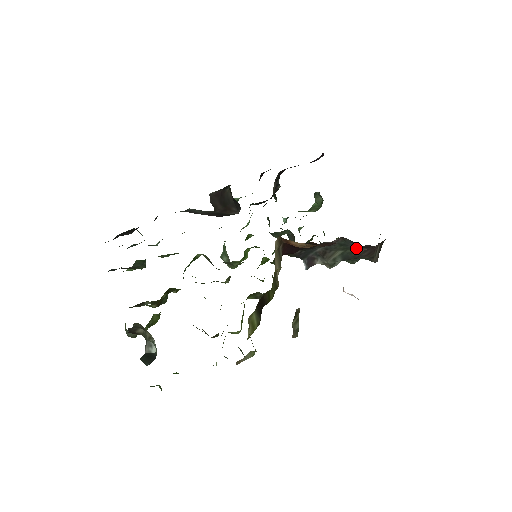
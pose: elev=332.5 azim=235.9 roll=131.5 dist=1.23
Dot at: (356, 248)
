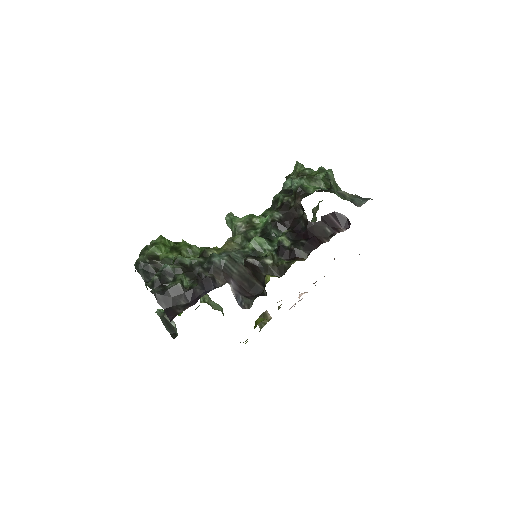
Dot at: occluded
